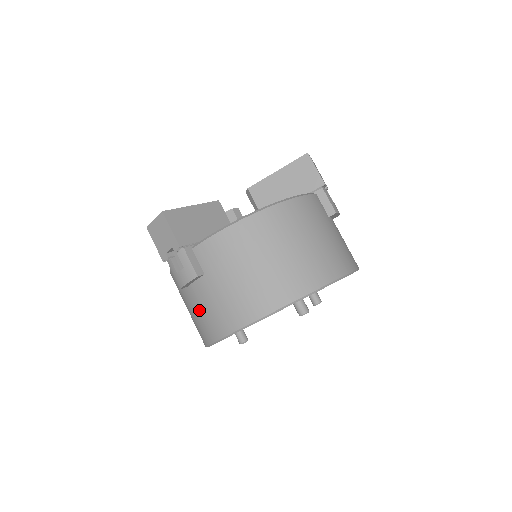
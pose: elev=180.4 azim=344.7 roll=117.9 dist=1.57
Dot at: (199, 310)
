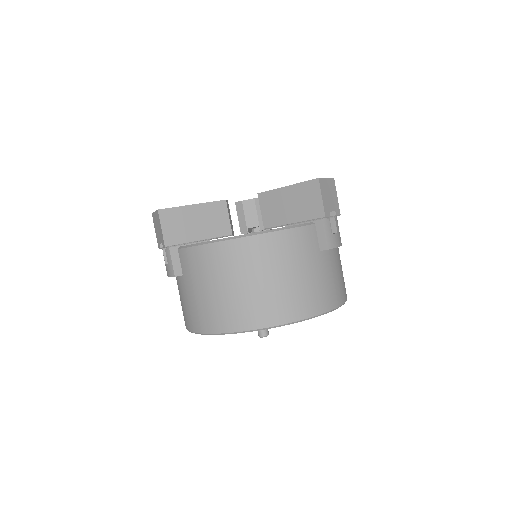
Dot at: (180, 298)
